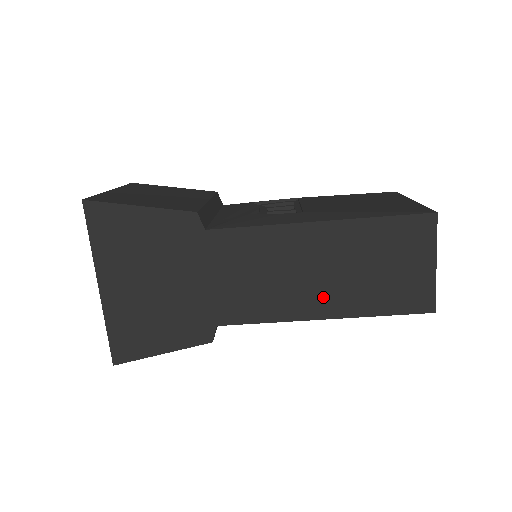
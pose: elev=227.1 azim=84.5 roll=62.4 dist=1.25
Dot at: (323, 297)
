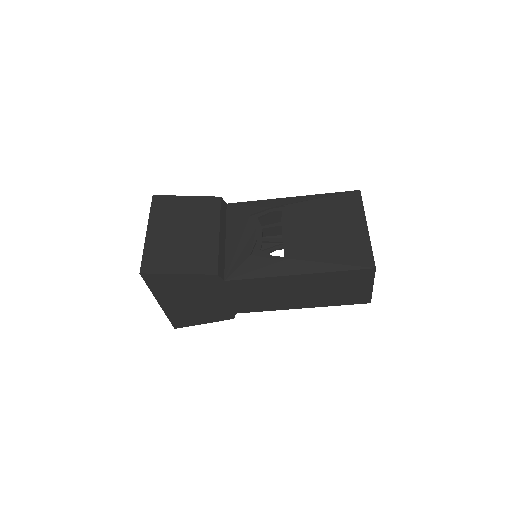
Dot at: (301, 301)
